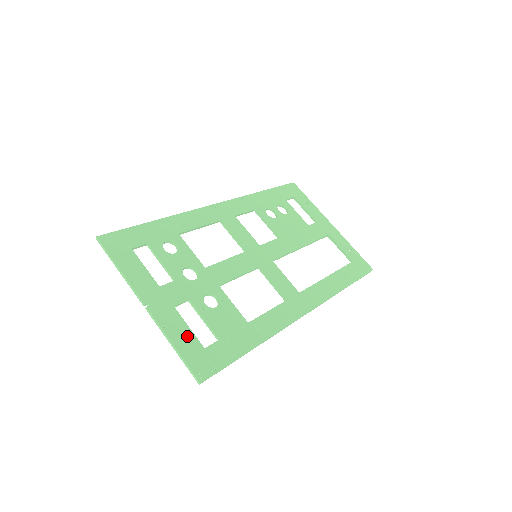
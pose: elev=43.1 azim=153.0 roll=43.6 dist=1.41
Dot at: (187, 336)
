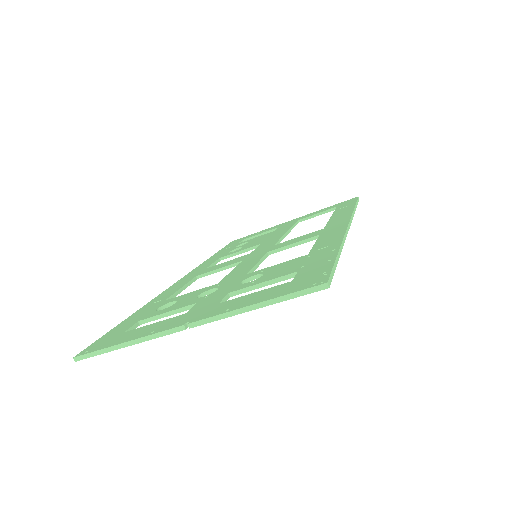
Dot at: (261, 294)
